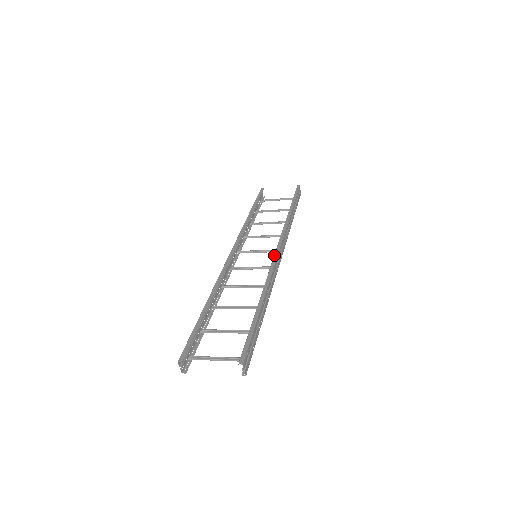
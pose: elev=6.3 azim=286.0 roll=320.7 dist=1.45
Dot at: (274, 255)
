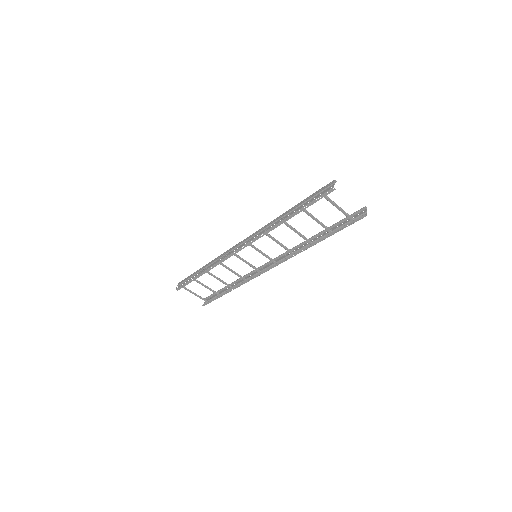
Dot at: (276, 257)
